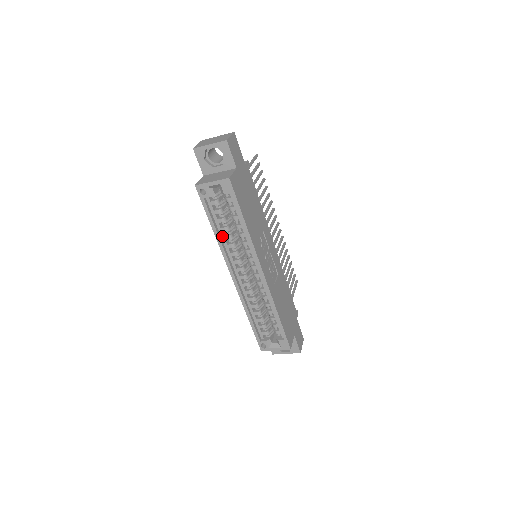
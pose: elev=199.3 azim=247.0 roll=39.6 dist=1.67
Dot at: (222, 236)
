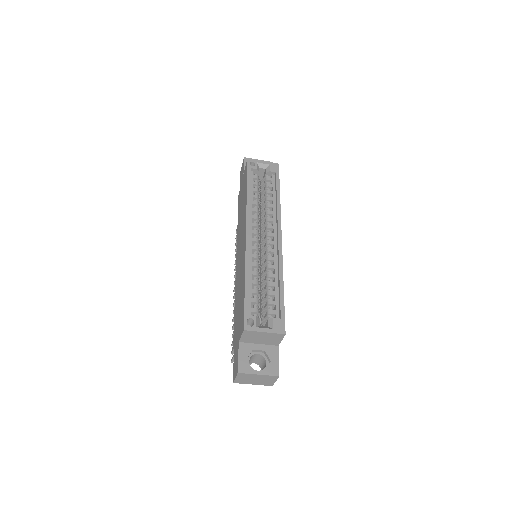
Dot at: (251, 200)
